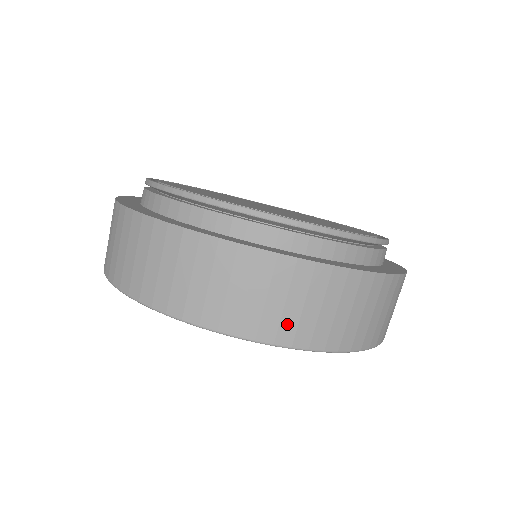
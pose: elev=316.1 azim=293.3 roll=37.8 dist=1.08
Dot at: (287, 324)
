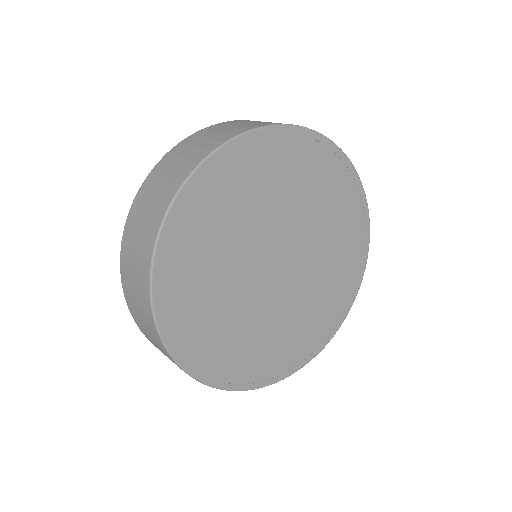
Dot at: occluded
